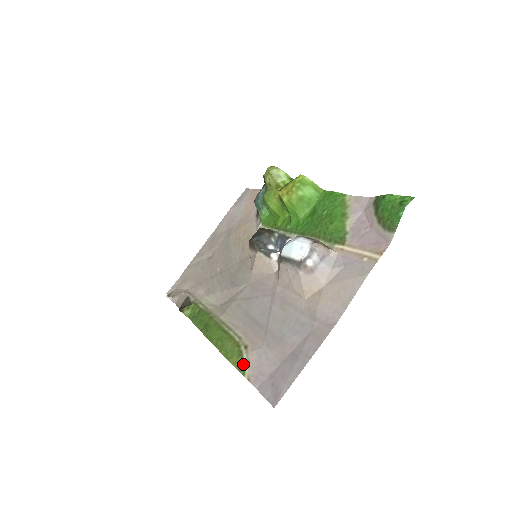
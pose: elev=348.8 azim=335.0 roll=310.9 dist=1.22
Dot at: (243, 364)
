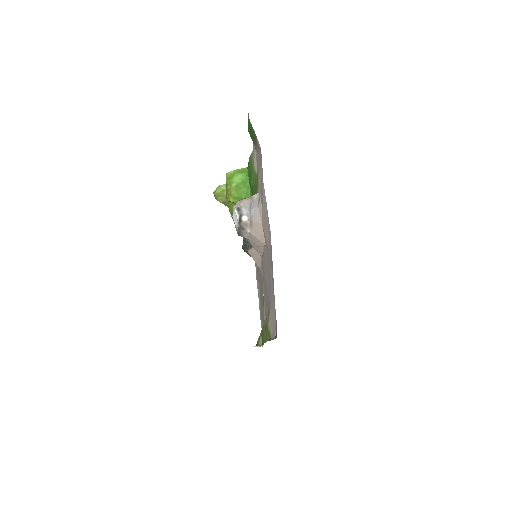
Dot at: (269, 333)
